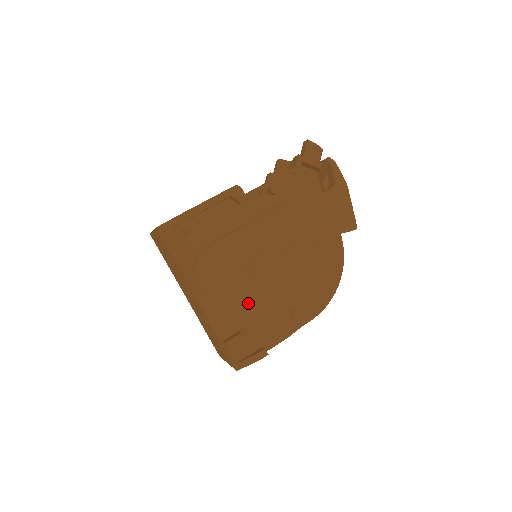
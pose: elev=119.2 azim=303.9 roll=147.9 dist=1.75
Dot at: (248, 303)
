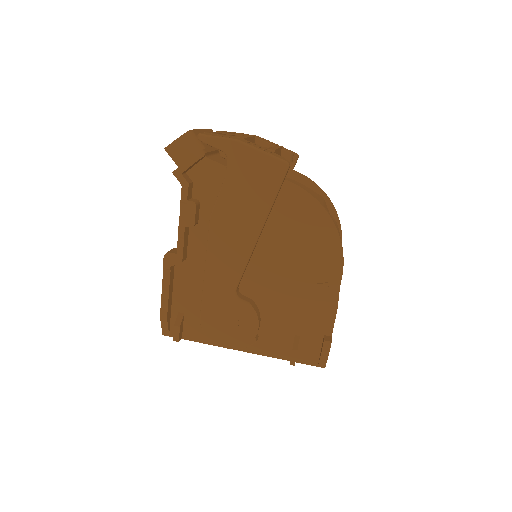
Dot at: (277, 317)
